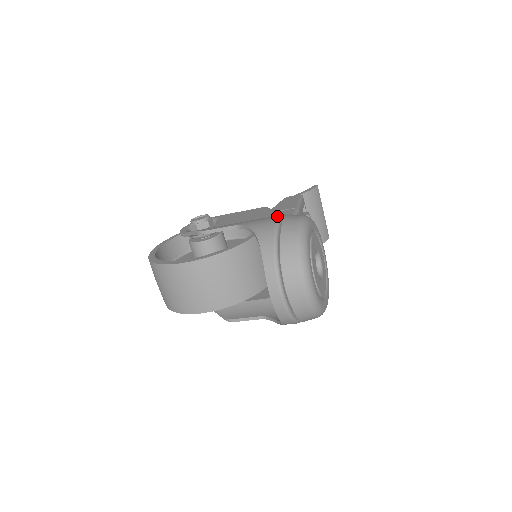
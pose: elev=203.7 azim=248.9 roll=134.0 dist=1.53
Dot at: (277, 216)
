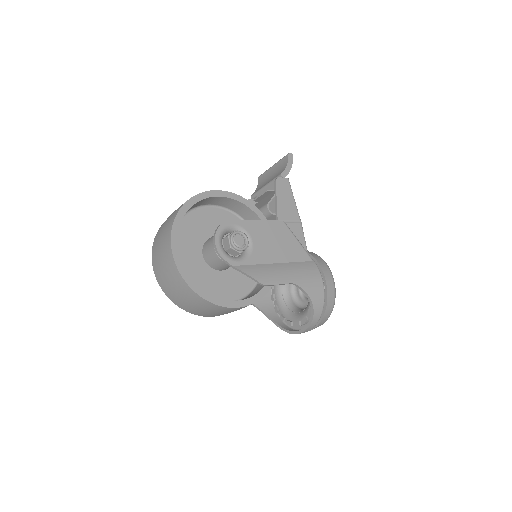
Dot at: (320, 277)
